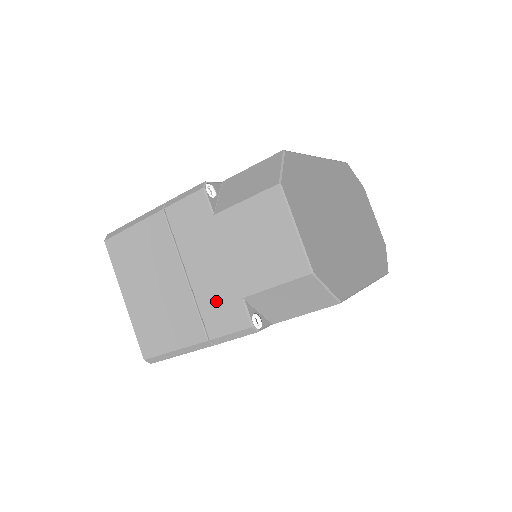
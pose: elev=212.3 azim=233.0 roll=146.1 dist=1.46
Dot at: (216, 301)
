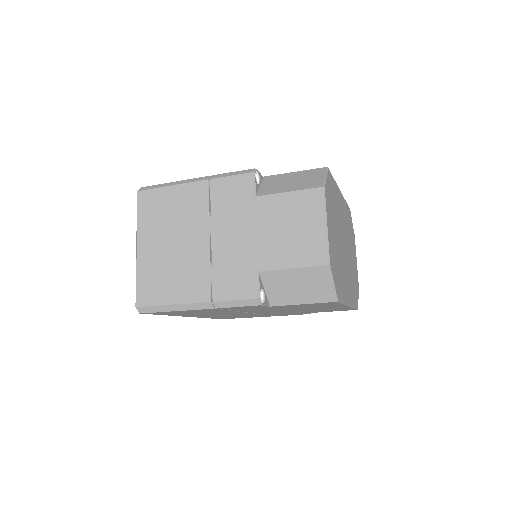
Dot at: (232, 269)
